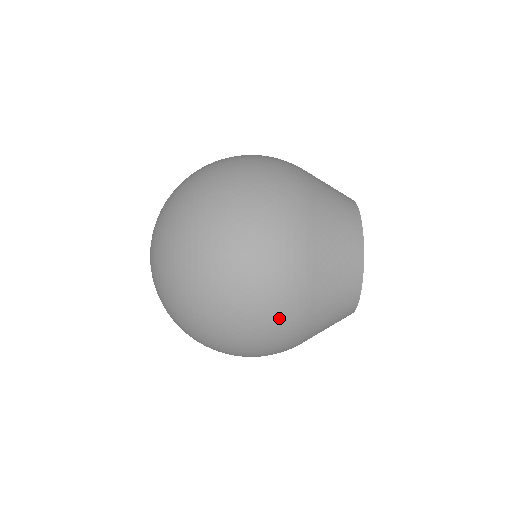
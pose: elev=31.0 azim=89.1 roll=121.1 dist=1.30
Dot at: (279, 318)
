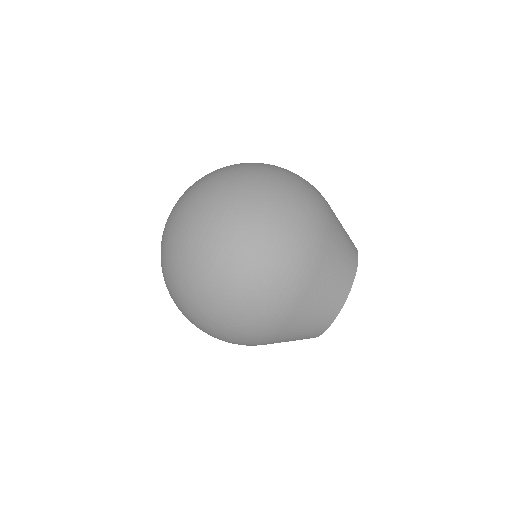
Dot at: (294, 254)
